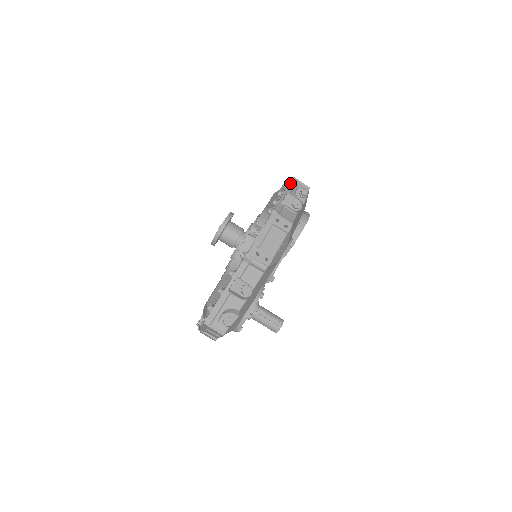
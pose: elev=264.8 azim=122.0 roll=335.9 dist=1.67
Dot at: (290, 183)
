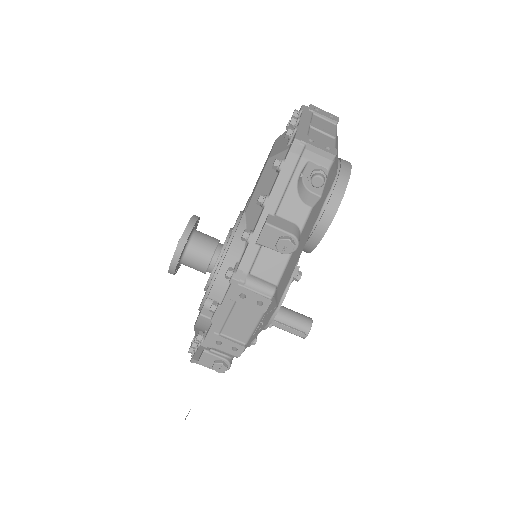
Dot at: (285, 164)
